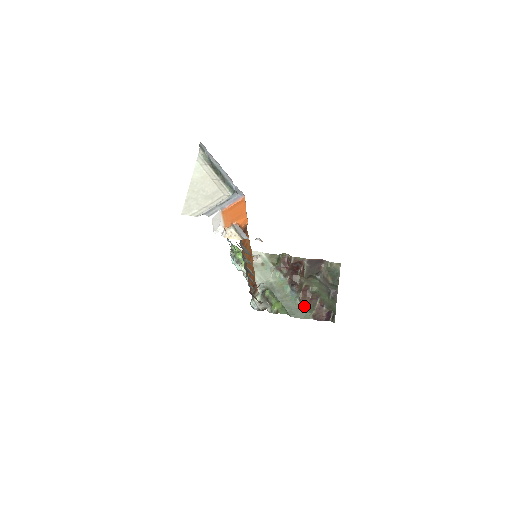
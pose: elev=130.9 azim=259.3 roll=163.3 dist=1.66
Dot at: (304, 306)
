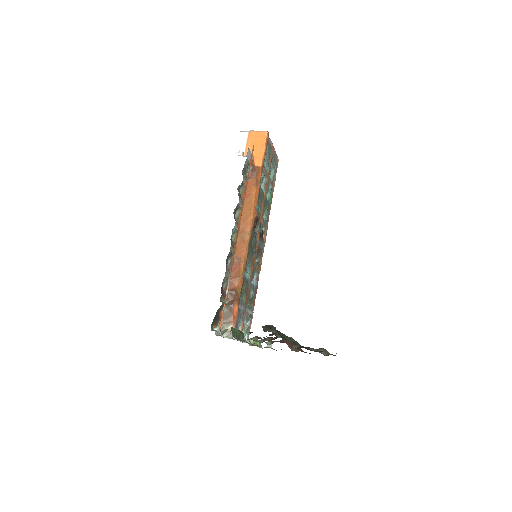
Dot at: (256, 340)
